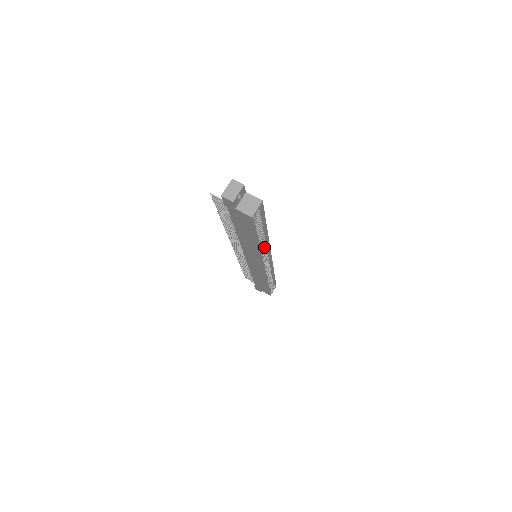
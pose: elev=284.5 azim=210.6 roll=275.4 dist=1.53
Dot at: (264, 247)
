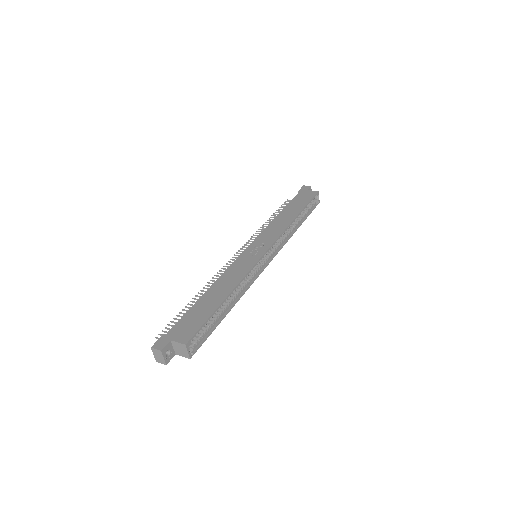
Dot at: (247, 276)
